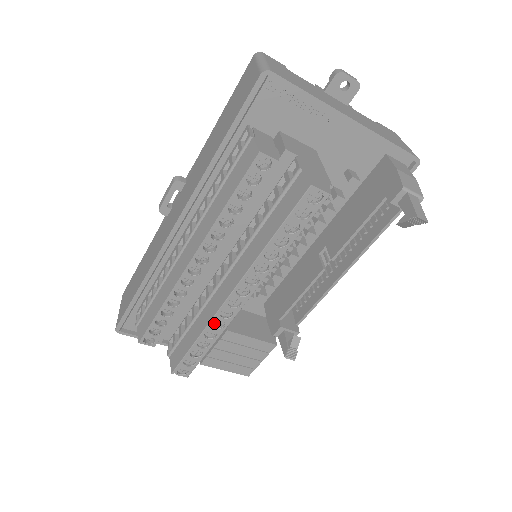
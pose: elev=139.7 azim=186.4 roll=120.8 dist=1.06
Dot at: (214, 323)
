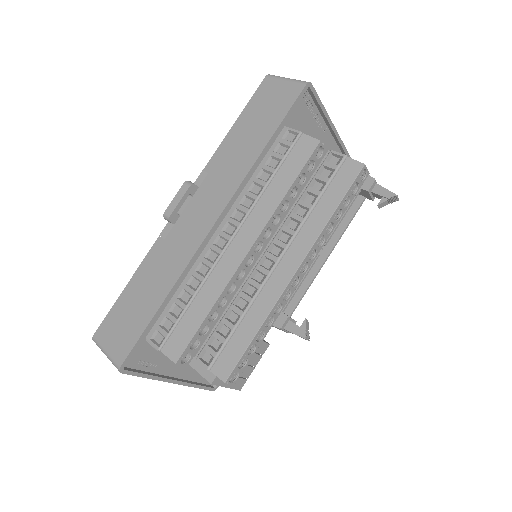
Dot at: (273, 308)
